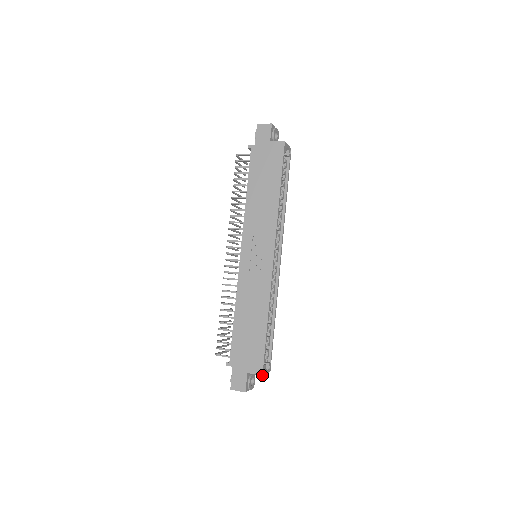
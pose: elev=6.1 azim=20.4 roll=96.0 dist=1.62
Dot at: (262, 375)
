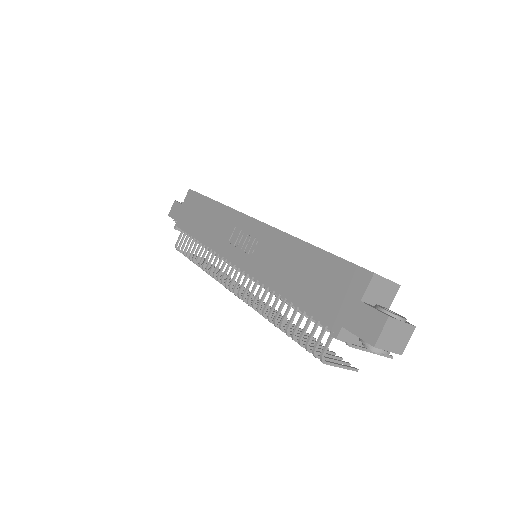
Dot at: (373, 273)
